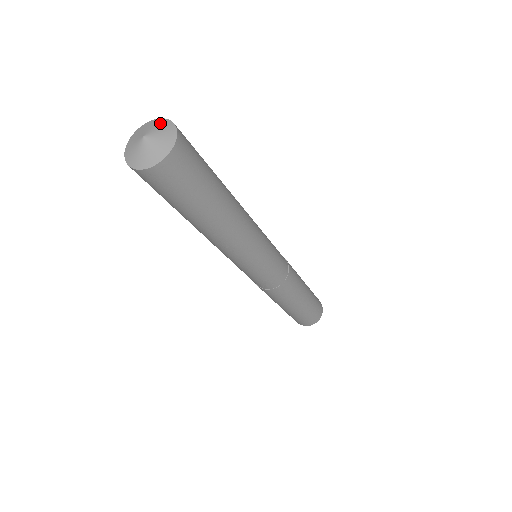
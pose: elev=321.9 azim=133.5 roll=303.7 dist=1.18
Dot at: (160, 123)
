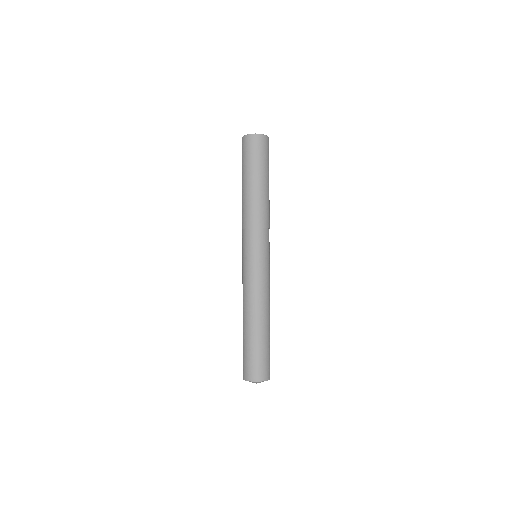
Dot at: (255, 382)
